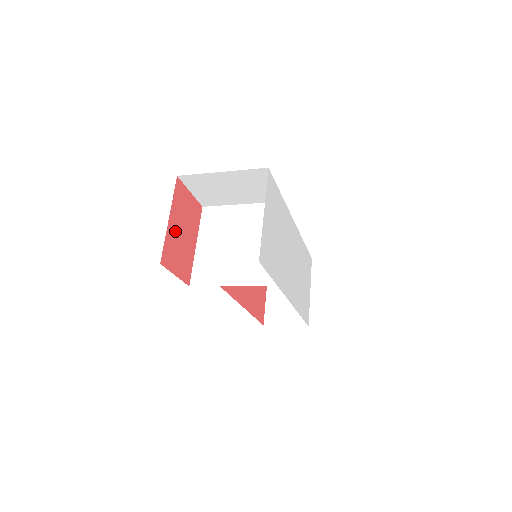
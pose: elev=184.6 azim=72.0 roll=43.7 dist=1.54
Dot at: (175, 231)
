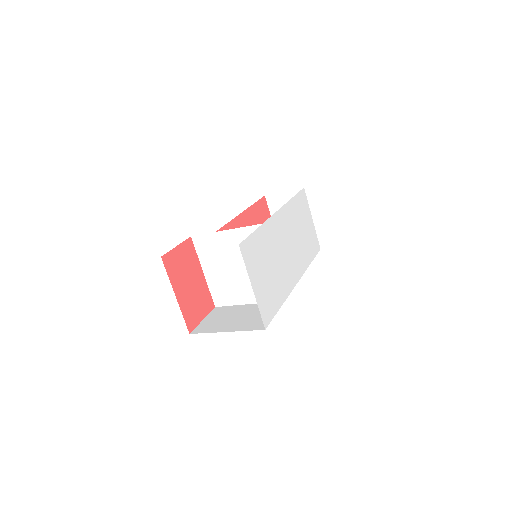
Dot at: (185, 295)
